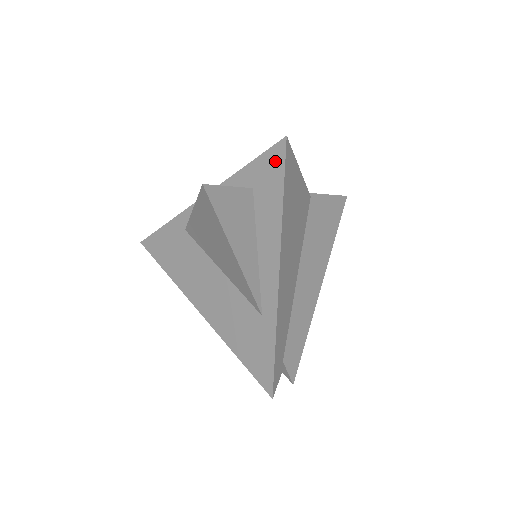
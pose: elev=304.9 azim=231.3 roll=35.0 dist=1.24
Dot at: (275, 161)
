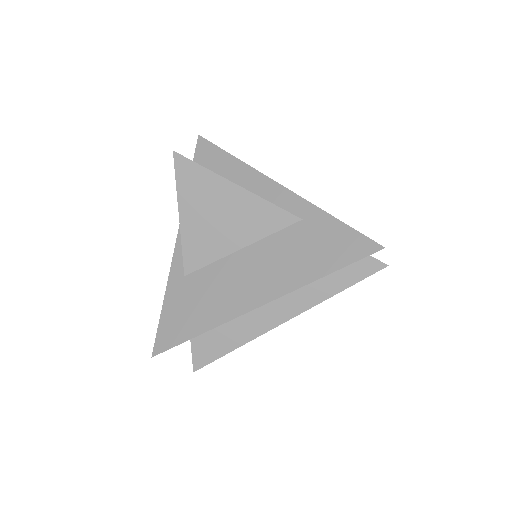
Dot at: (205, 150)
